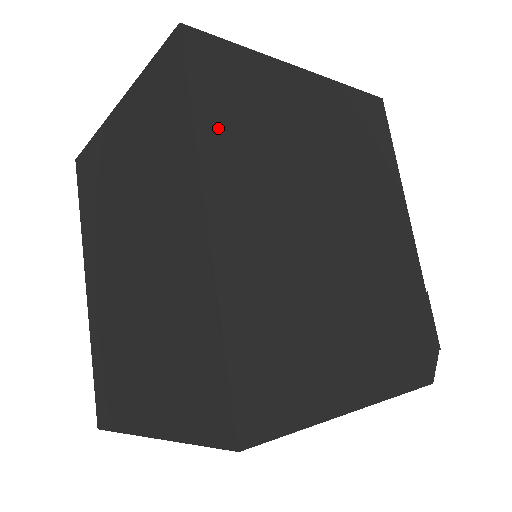
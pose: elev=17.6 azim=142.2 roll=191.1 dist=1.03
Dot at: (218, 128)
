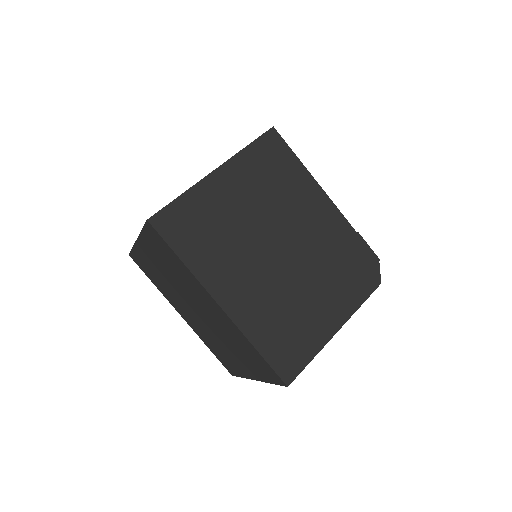
Dot at: (197, 257)
